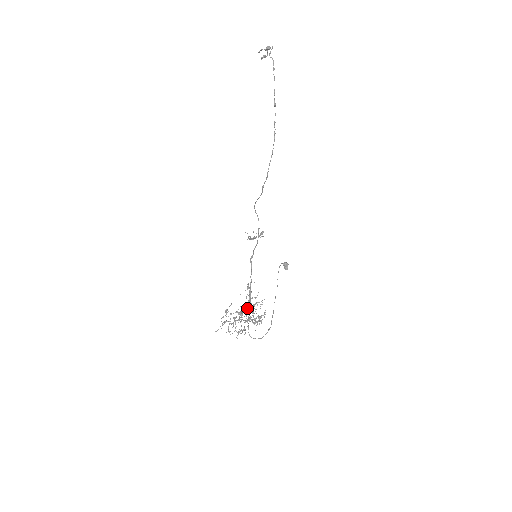
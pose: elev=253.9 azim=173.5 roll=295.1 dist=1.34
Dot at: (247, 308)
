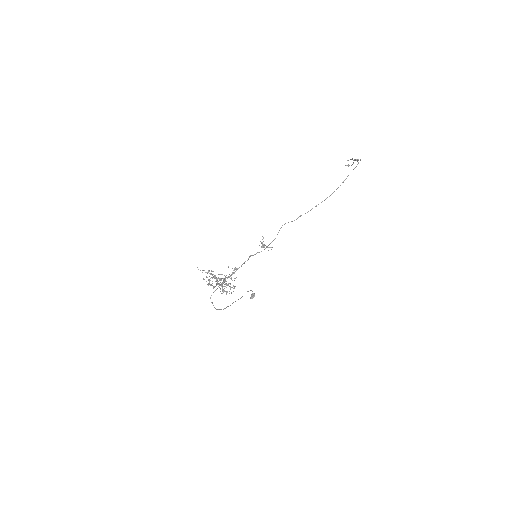
Dot at: (225, 279)
